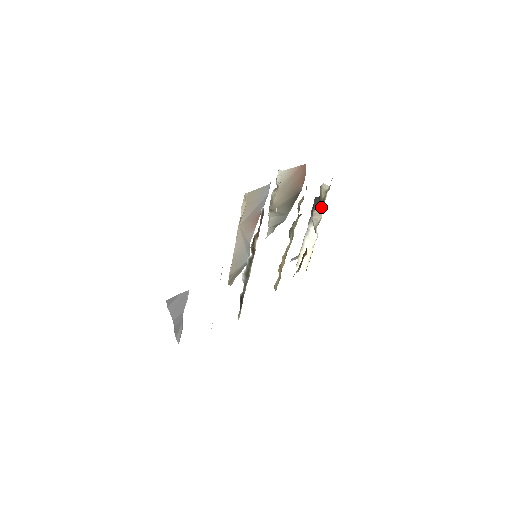
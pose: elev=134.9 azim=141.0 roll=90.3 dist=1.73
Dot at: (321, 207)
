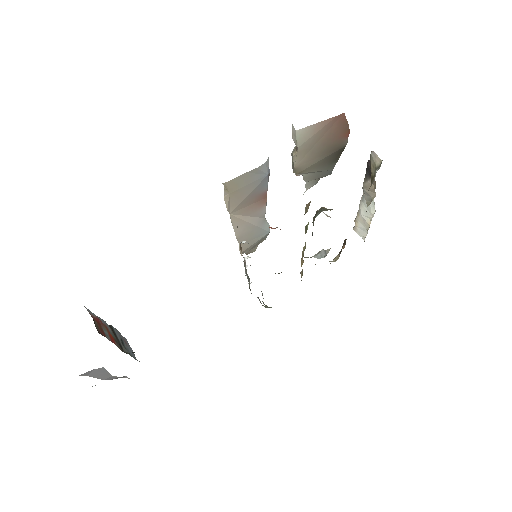
Dot at: (373, 182)
